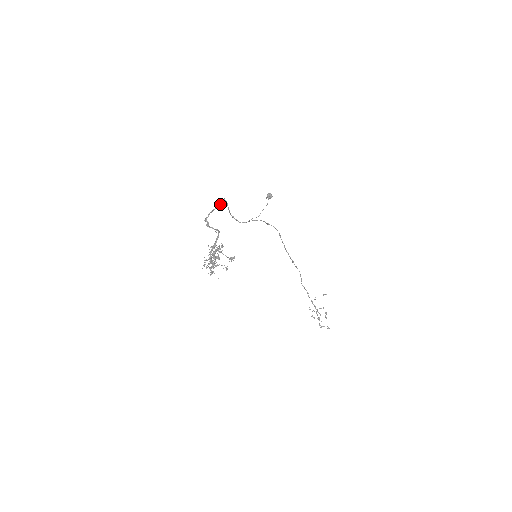
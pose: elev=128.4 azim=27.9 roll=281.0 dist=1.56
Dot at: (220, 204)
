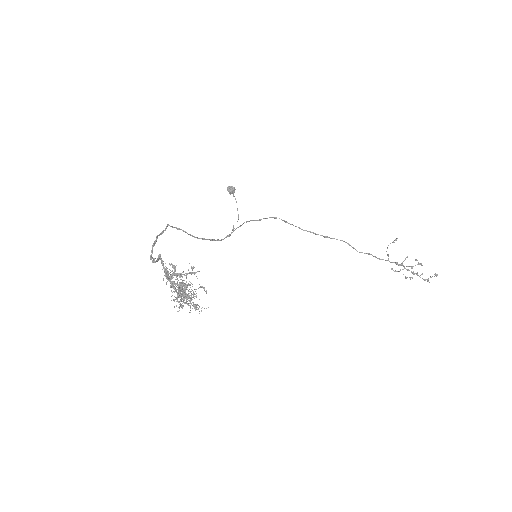
Dot at: (162, 232)
